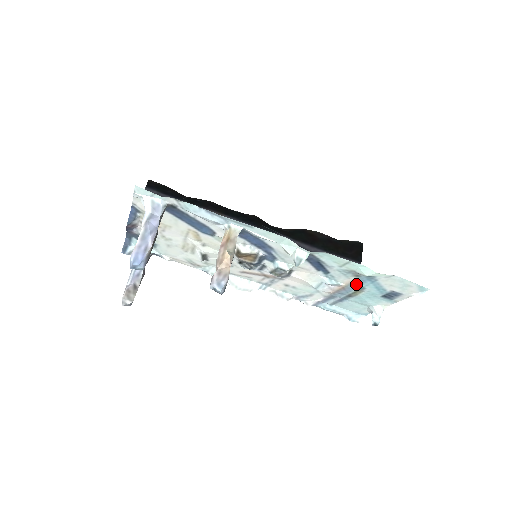
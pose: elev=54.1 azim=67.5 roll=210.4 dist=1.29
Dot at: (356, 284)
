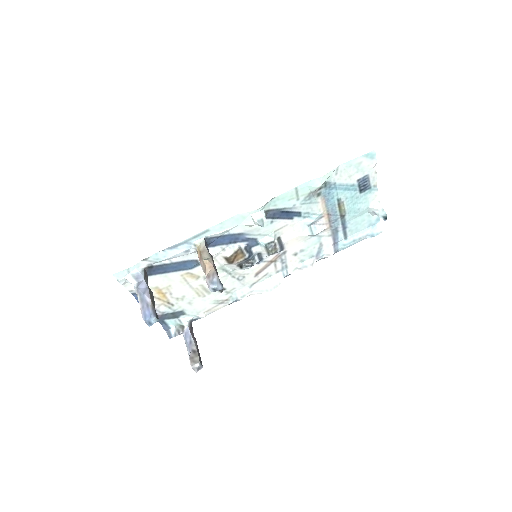
Dot at: (330, 202)
